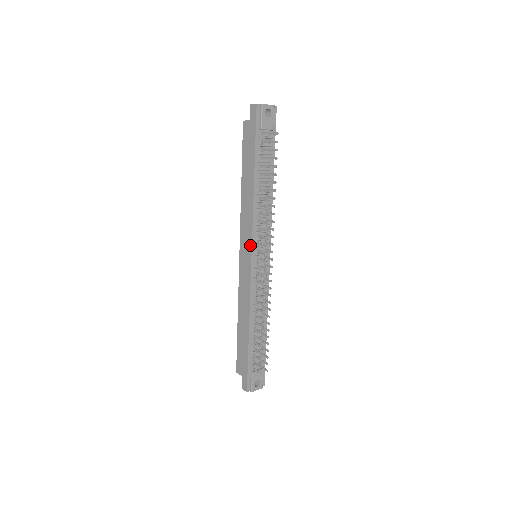
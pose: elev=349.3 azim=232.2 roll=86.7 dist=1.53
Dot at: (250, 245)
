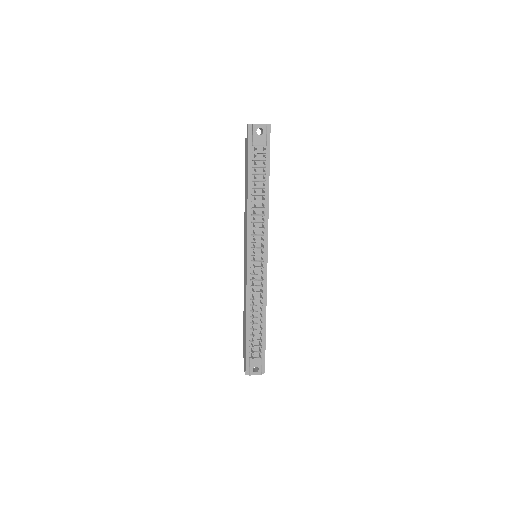
Dot at: (246, 246)
